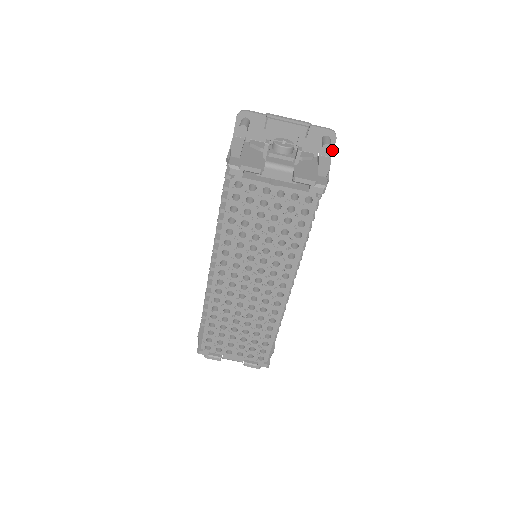
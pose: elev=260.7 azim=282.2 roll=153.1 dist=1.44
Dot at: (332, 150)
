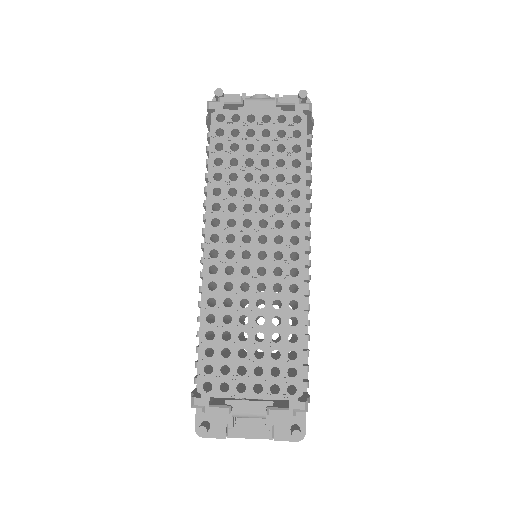
Dot at: occluded
